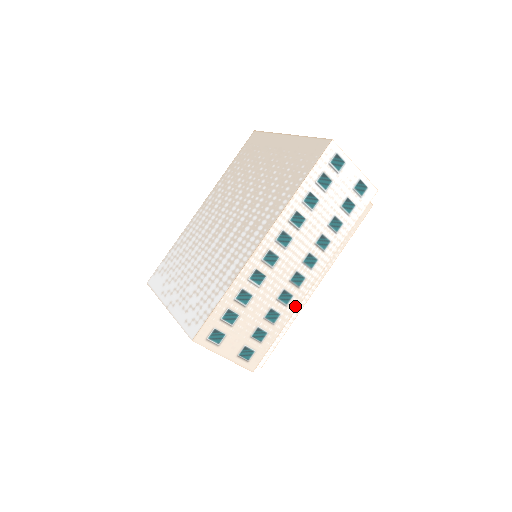
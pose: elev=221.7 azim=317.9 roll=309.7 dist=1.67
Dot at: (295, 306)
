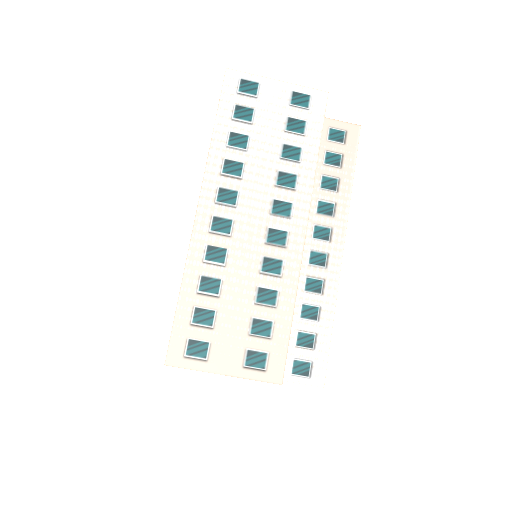
Dot at: (295, 273)
